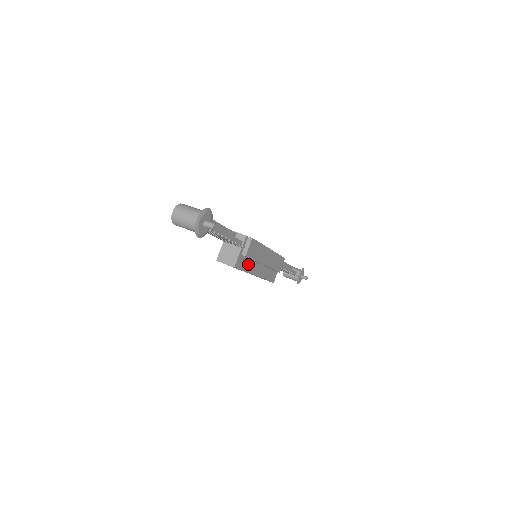
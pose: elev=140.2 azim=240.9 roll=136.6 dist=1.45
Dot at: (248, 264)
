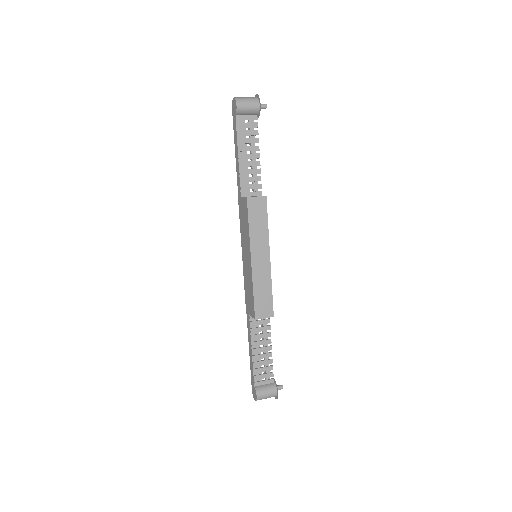
Dot at: occluded
